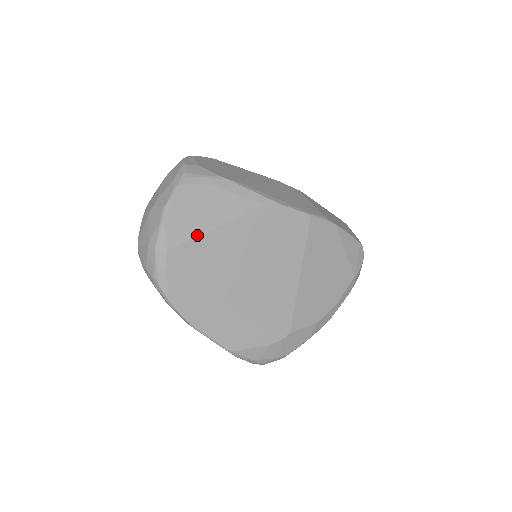
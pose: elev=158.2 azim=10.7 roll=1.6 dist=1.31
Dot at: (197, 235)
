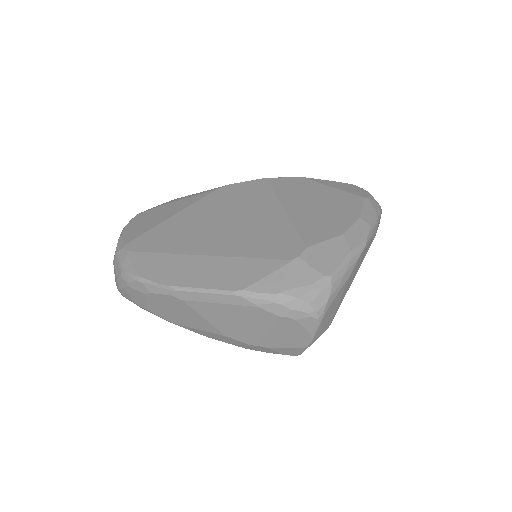
Dot at: (154, 227)
